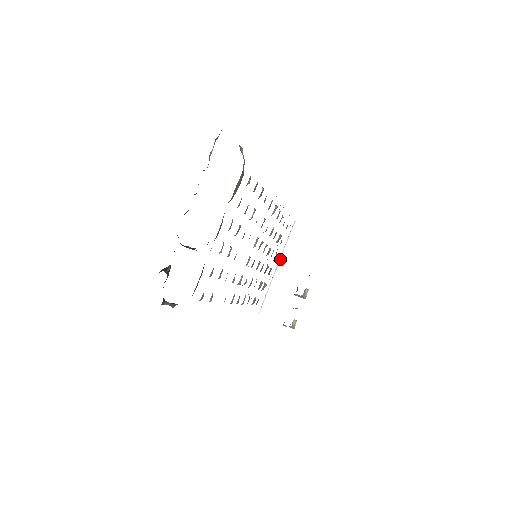
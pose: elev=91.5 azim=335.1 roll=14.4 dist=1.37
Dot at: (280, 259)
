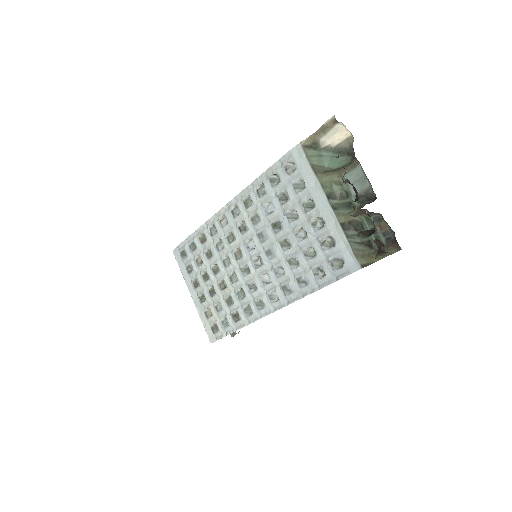
Dot at: (190, 288)
